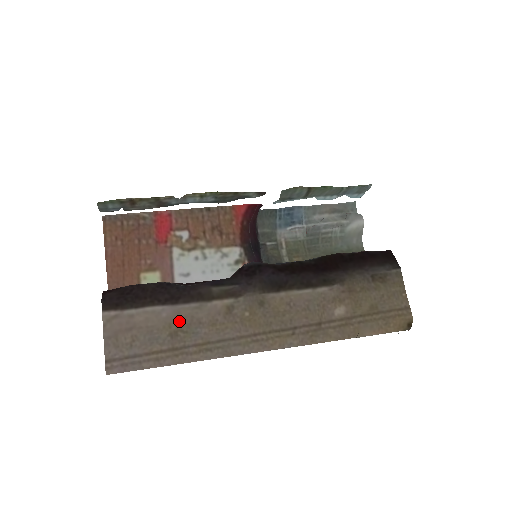
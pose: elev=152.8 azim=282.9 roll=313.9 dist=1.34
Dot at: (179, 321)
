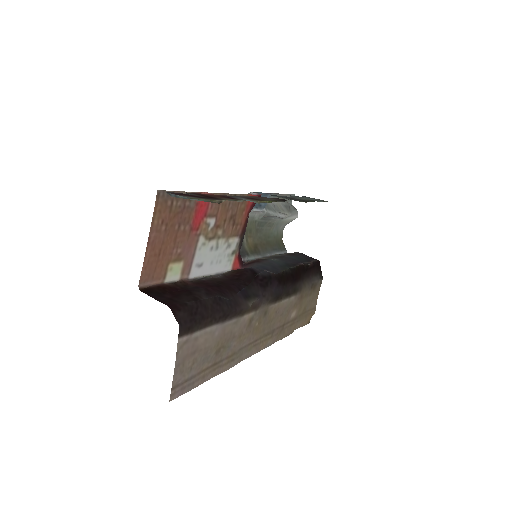
Dot at: (224, 338)
